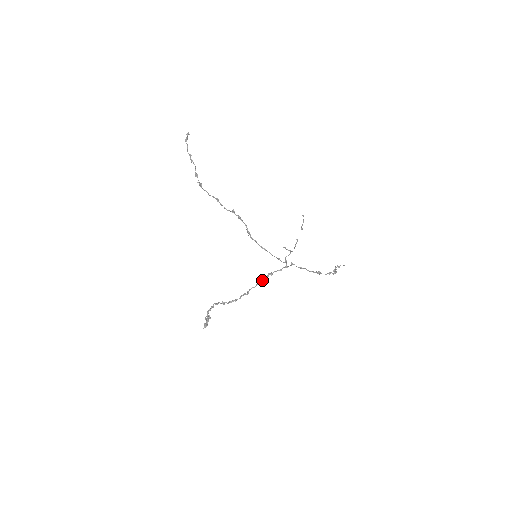
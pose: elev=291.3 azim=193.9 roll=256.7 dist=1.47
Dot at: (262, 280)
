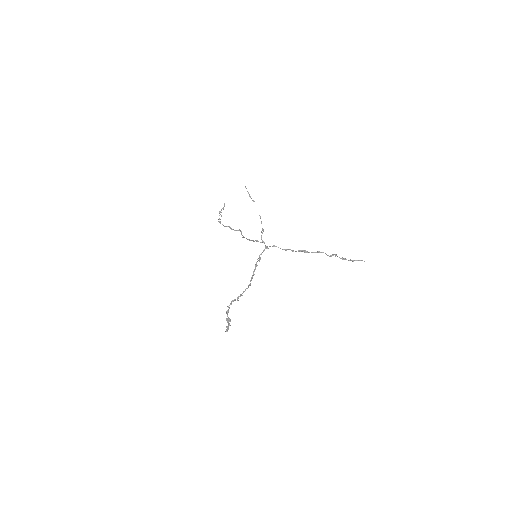
Dot at: (255, 268)
